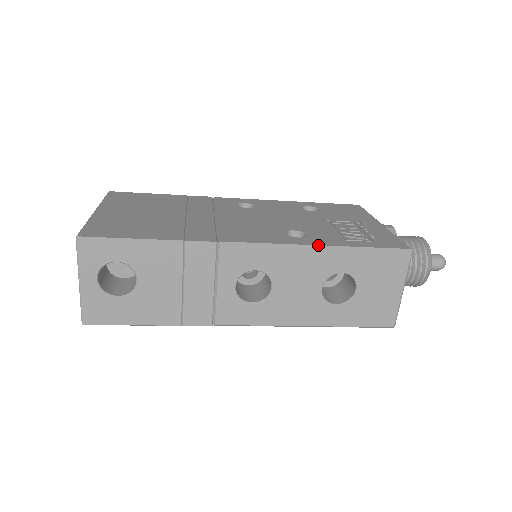
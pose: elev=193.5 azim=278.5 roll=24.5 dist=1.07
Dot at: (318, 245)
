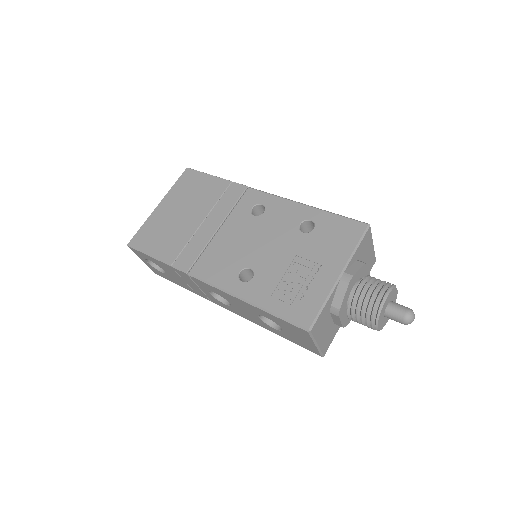
Dot at: (243, 299)
